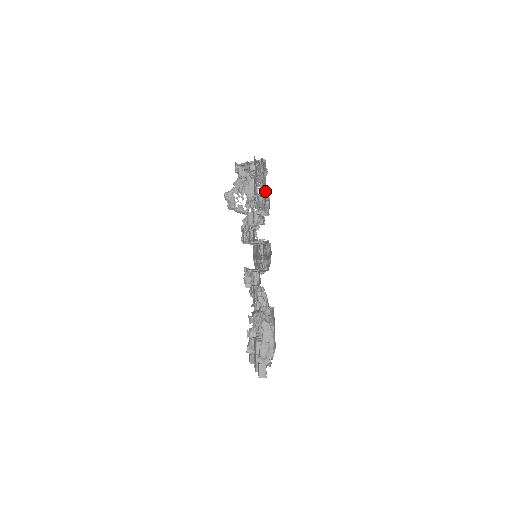
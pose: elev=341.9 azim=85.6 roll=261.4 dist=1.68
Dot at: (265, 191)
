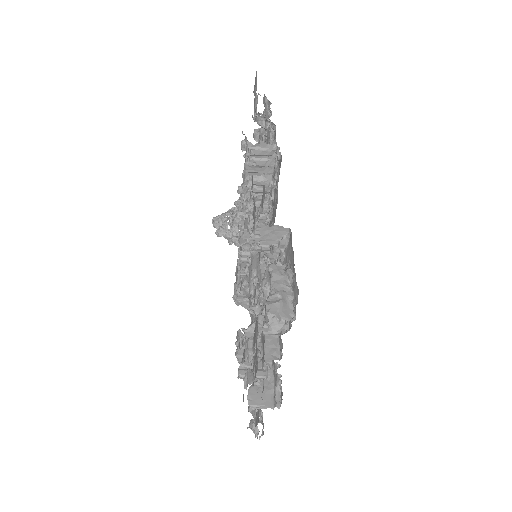
Dot at: occluded
